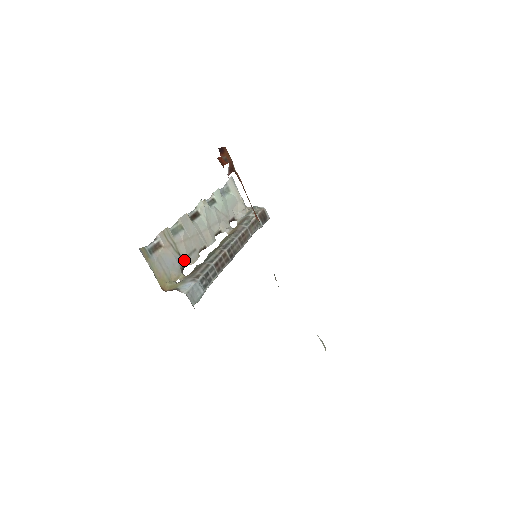
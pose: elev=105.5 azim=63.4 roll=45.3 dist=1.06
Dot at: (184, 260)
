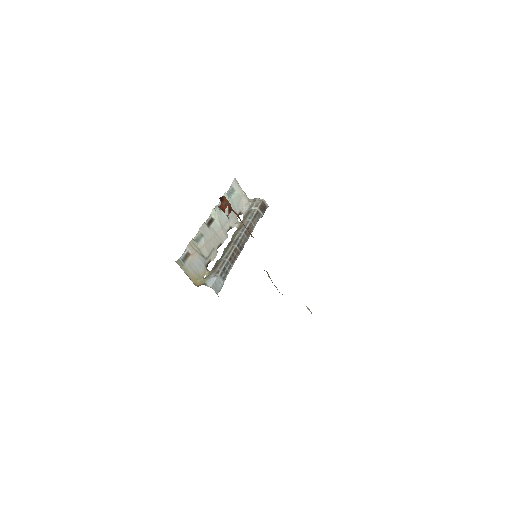
Dot at: (207, 259)
